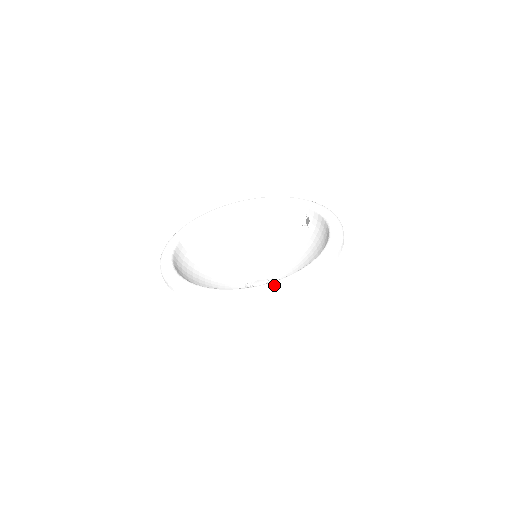
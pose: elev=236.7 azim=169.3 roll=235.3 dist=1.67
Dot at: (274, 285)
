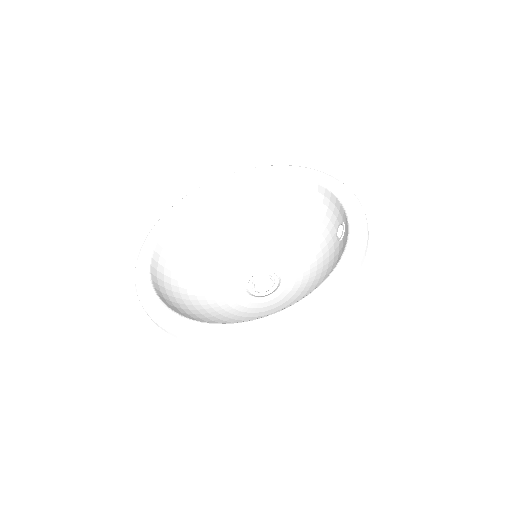
Dot at: (202, 330)
